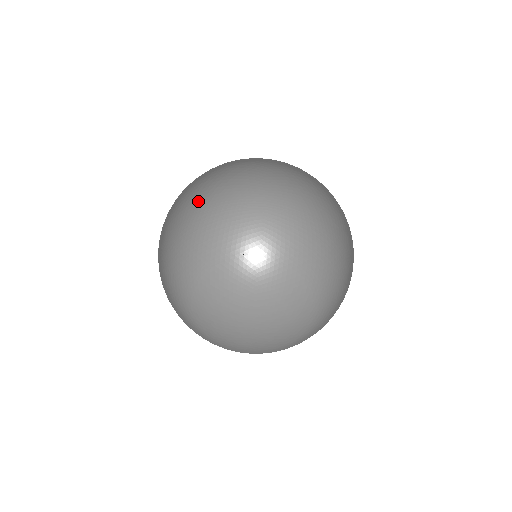
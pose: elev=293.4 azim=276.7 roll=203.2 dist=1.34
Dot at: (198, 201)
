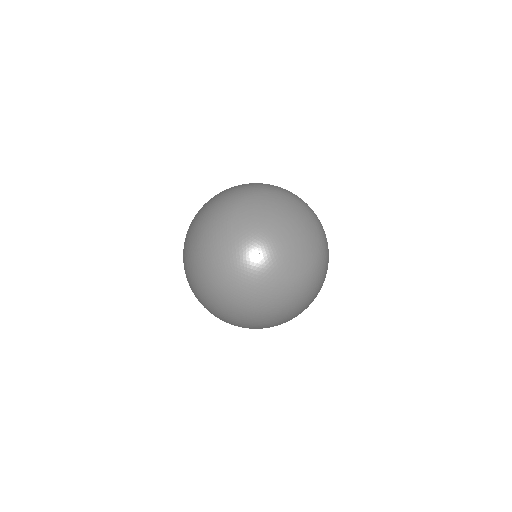
Dot at: occluded
